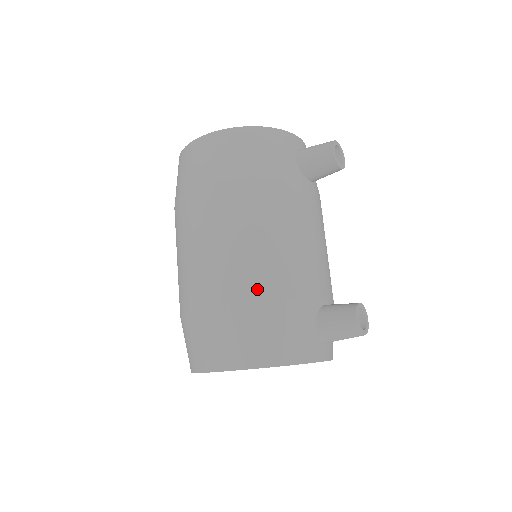
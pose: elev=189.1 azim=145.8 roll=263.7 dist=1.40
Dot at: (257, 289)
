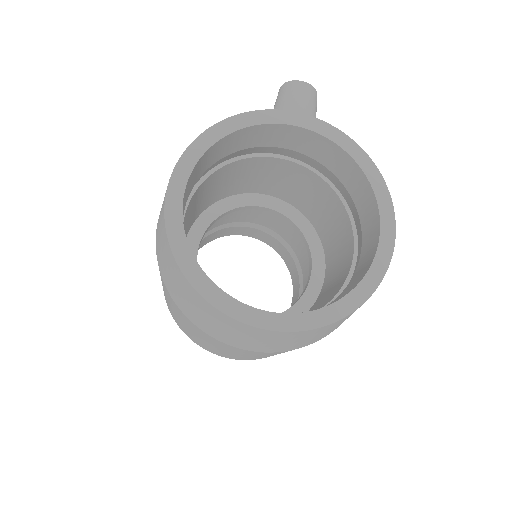
Dot at: occluded
